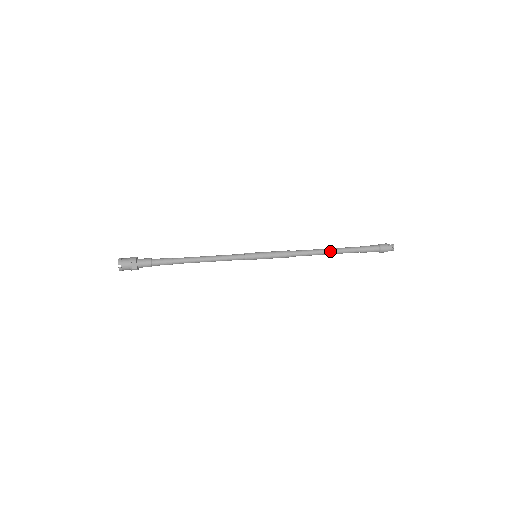
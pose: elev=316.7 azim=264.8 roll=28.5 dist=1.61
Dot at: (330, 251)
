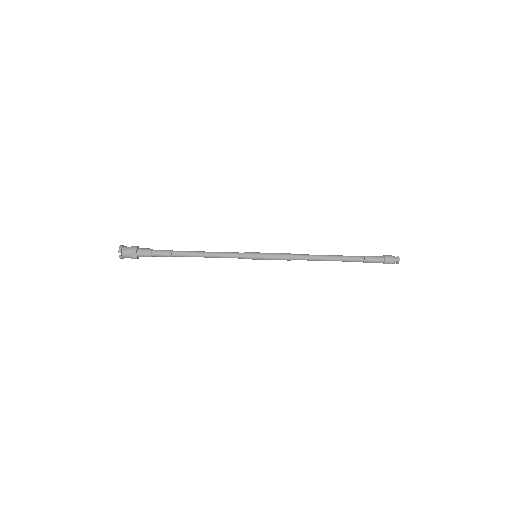
Dot at: (332, 258)
